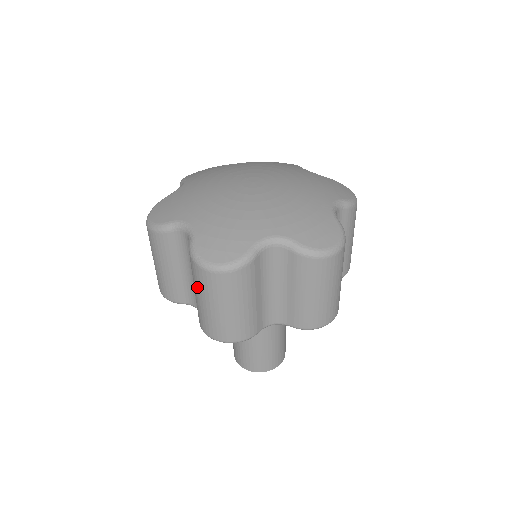
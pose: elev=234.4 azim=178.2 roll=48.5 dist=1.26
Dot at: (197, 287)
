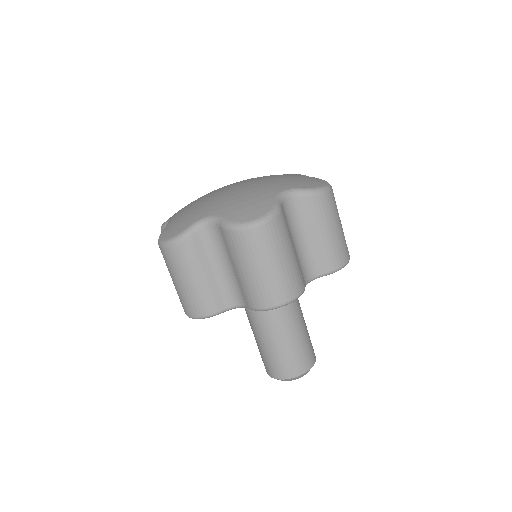
Dot at: (244, 258)
